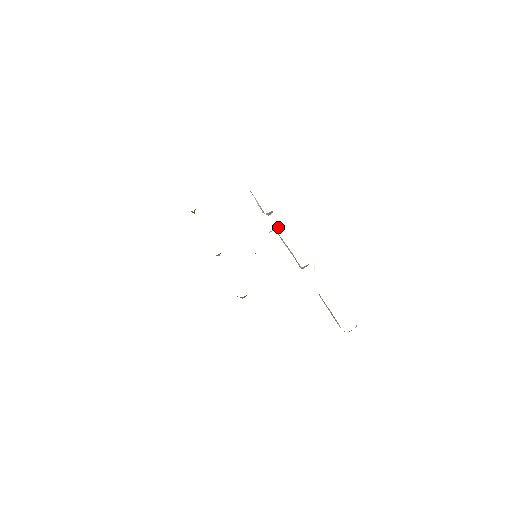
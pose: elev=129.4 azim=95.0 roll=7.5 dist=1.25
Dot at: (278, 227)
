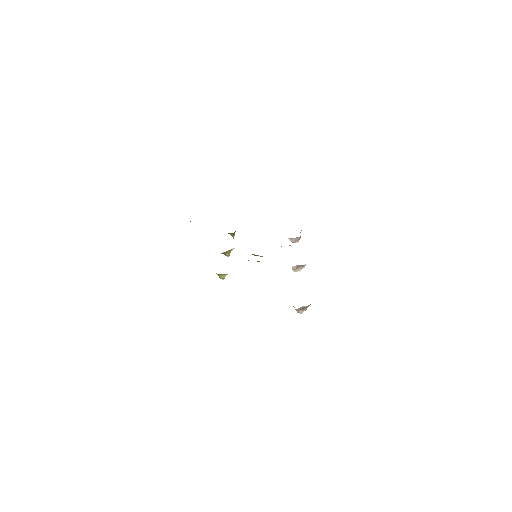
Dot at: occluded
